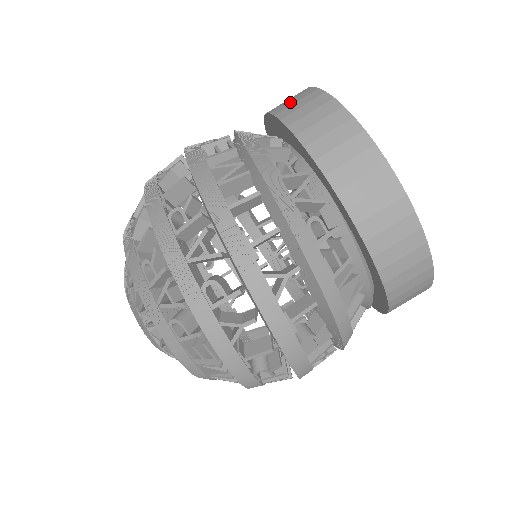
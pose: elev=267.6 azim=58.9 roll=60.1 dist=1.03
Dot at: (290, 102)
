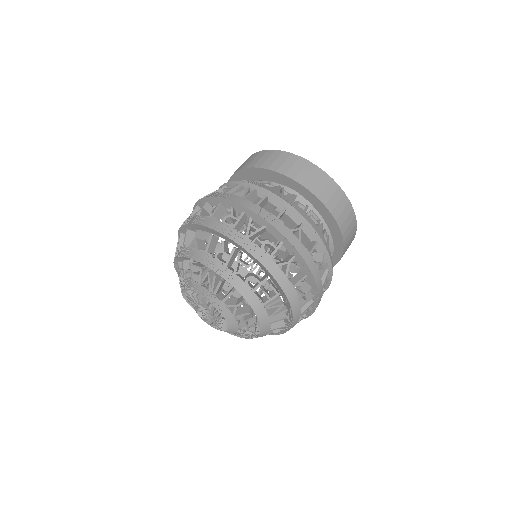
Dot at: (249, 161)
